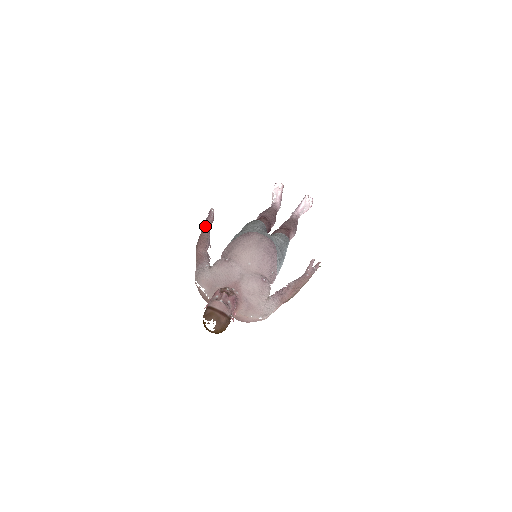
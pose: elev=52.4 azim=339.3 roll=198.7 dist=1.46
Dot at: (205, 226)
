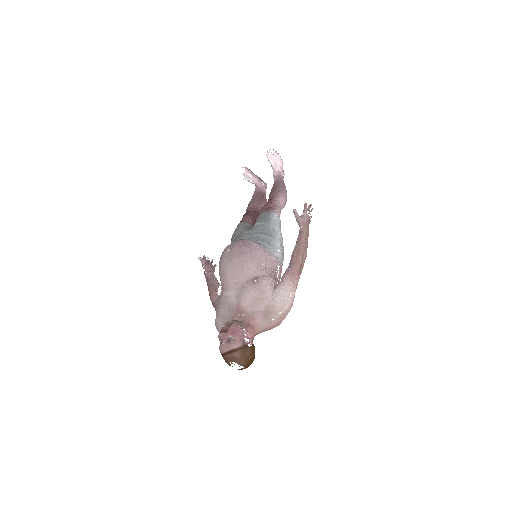
Dot at: (205, 276)
